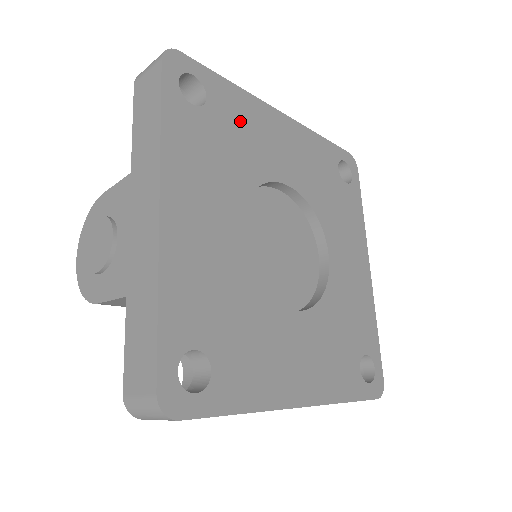
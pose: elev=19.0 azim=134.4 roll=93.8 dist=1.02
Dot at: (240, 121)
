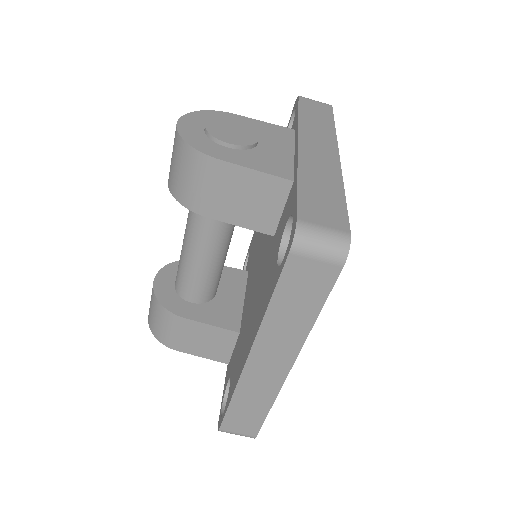
Dot at: occluded
